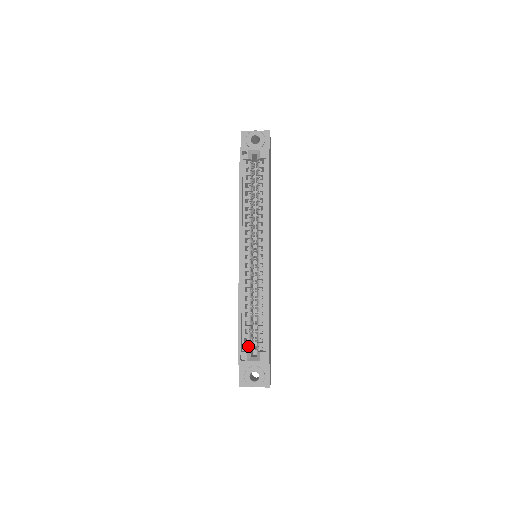
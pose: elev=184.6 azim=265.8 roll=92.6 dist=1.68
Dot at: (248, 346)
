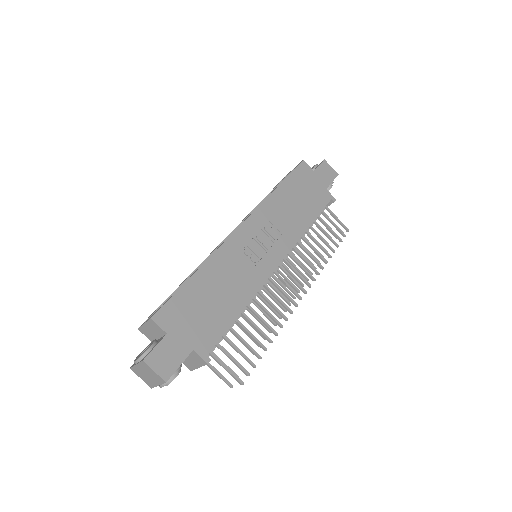
Dot at: occluded
